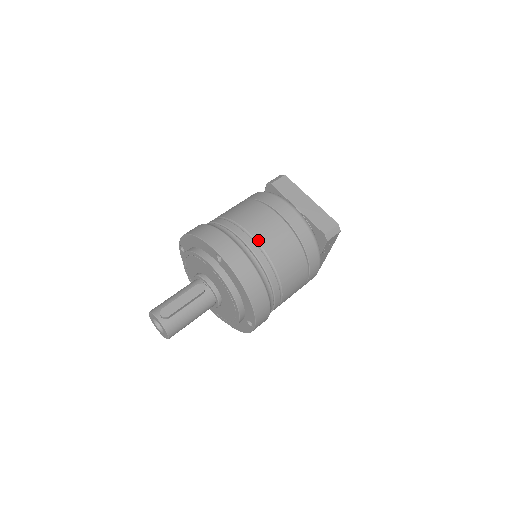
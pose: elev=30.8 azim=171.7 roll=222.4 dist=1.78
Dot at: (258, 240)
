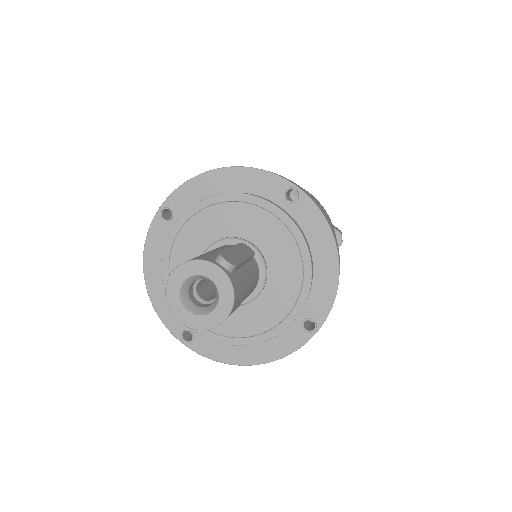
Dot at: occluded
